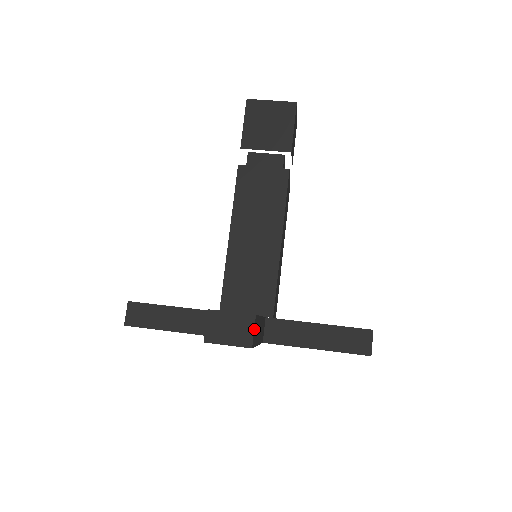
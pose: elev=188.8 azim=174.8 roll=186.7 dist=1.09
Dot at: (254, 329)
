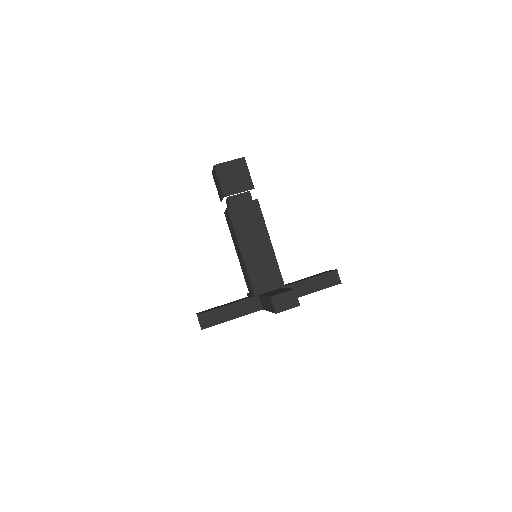
Dot at: occluded
